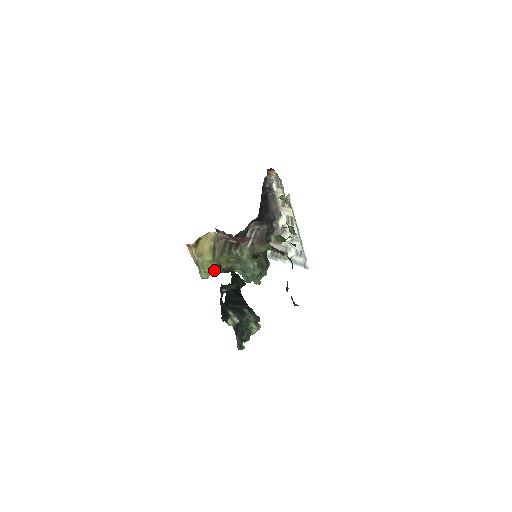
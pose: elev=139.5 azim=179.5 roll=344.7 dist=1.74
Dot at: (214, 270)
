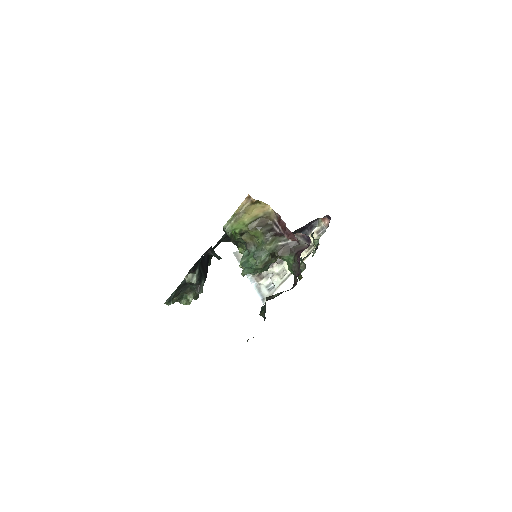
Dot at: (237, 231)
